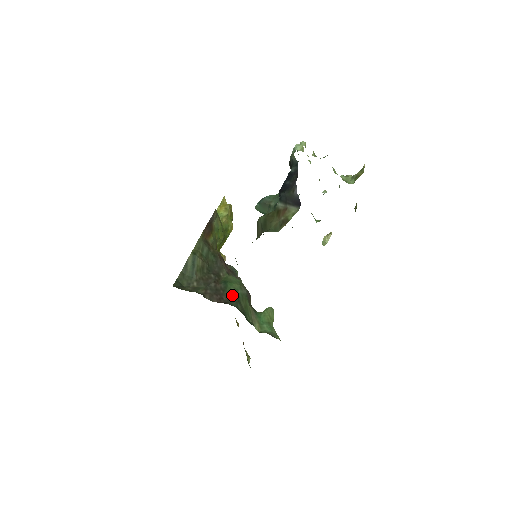
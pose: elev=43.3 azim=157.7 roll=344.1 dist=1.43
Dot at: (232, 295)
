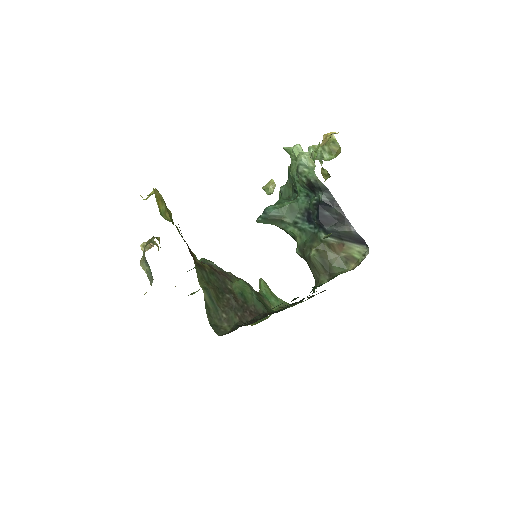
Dot at: (254, 302)
